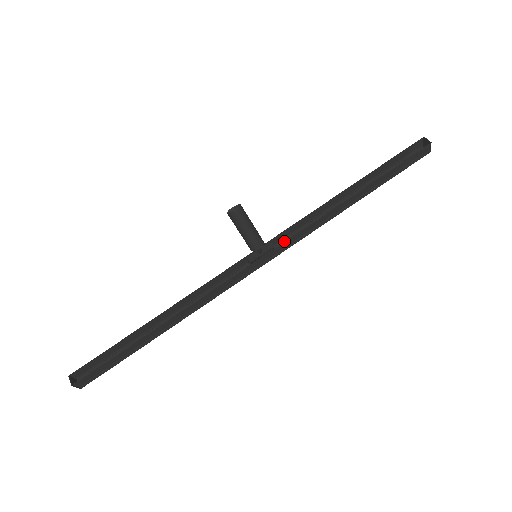
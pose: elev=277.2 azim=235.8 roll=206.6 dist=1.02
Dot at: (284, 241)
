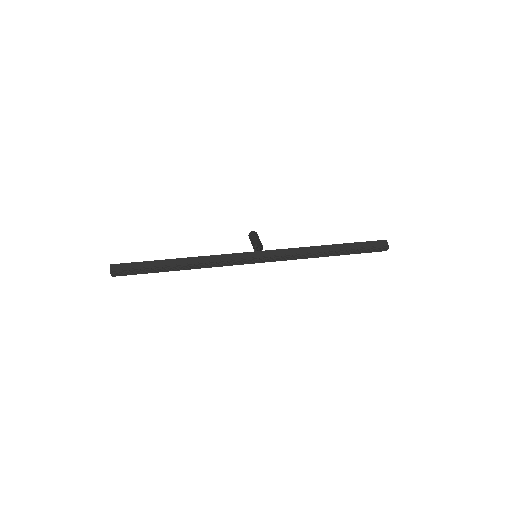
Dot at: (278, 260)
